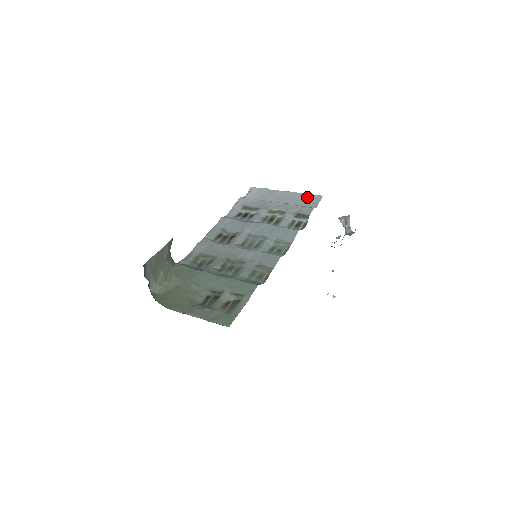
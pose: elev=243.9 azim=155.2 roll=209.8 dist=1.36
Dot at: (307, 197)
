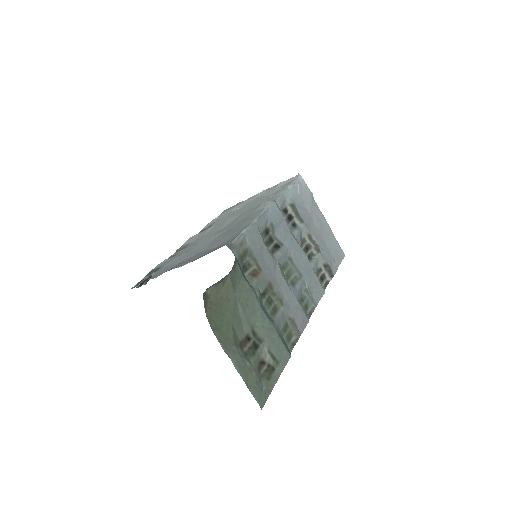
Dot at: (336, 244)
